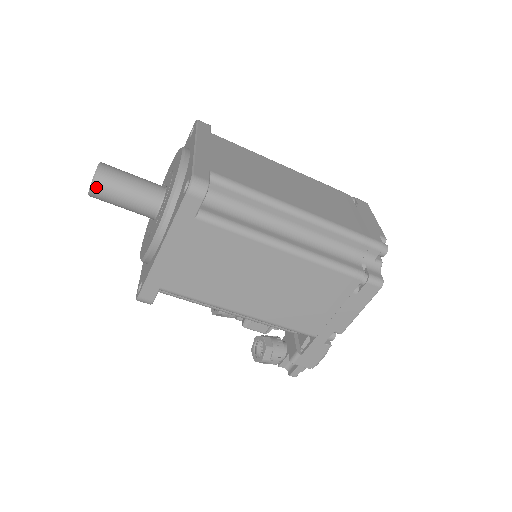
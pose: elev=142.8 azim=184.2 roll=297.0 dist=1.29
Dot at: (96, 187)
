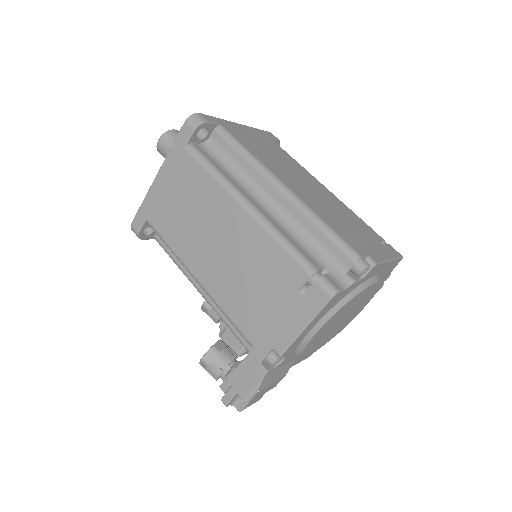
Dot at: (161, 140)
